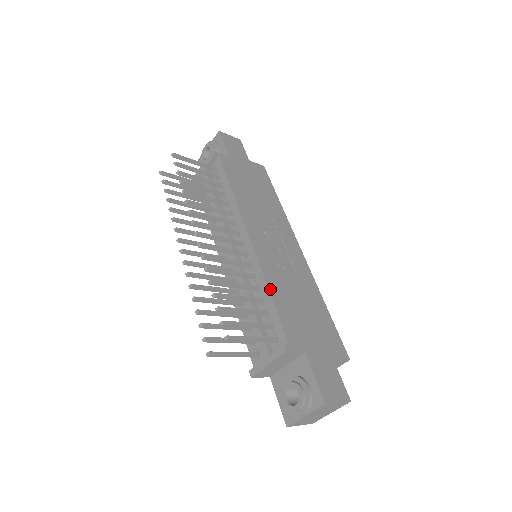
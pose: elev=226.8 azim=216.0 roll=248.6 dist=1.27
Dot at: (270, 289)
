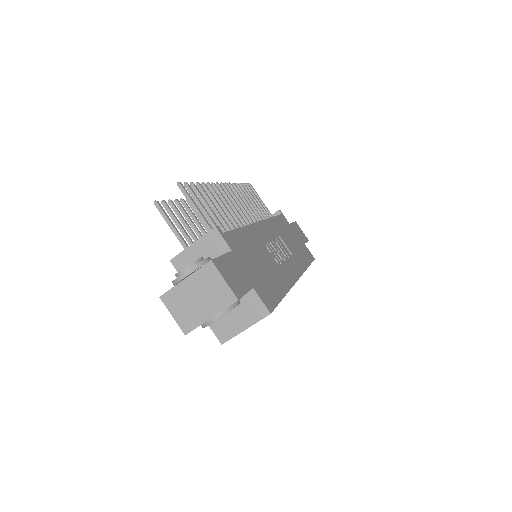
Dot at: (244, 228)
